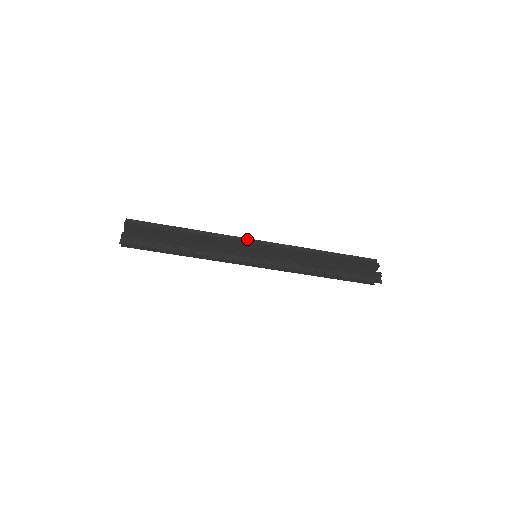
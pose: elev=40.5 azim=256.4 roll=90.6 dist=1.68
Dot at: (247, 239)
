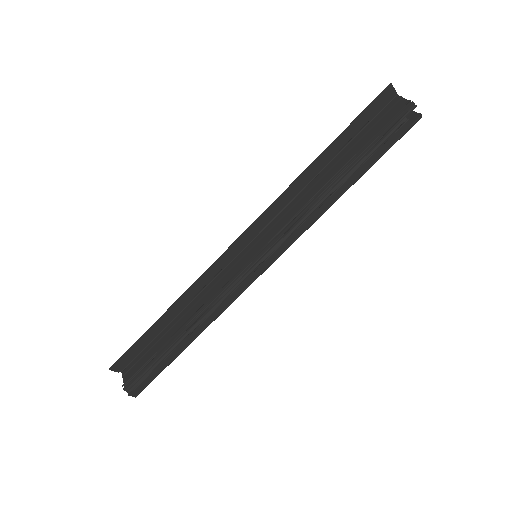
Dot at: occluded
